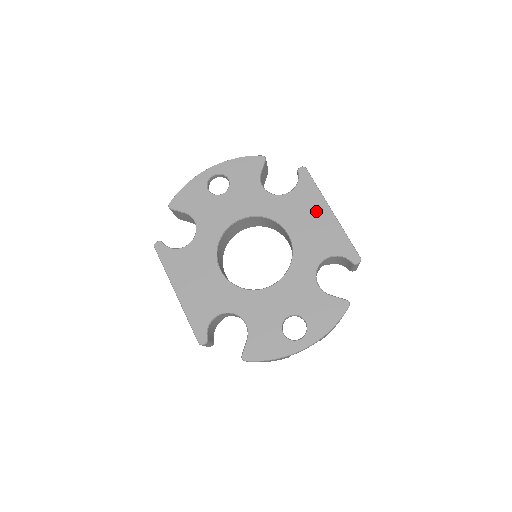
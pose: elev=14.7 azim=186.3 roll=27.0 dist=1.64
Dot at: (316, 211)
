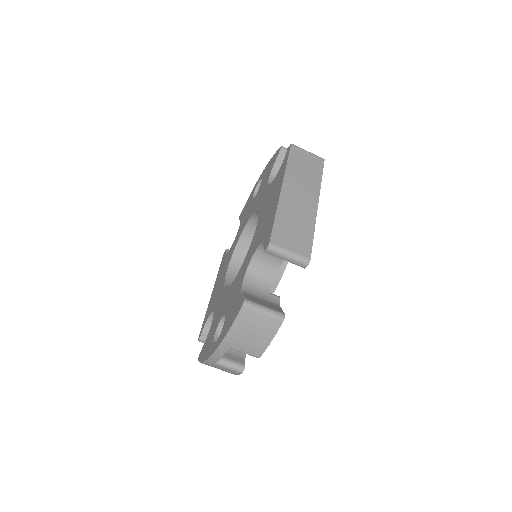
Dot at: (275, 193)
